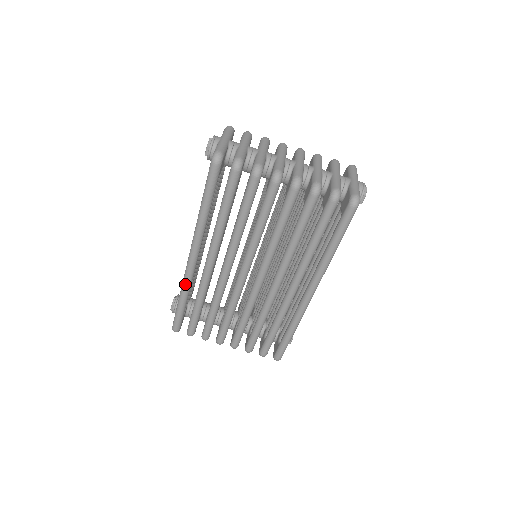
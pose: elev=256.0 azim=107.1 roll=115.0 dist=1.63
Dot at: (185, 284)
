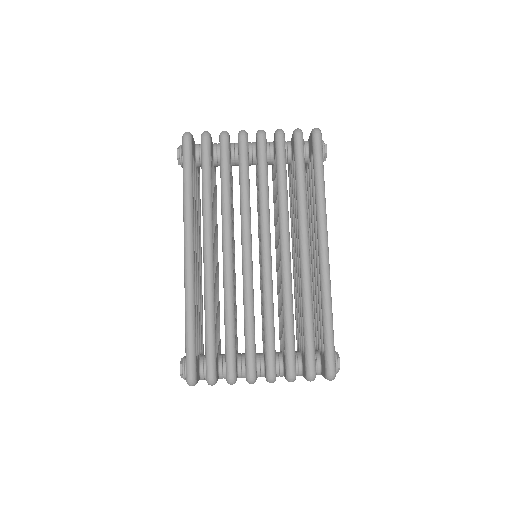
Dot at: (188, 291)
